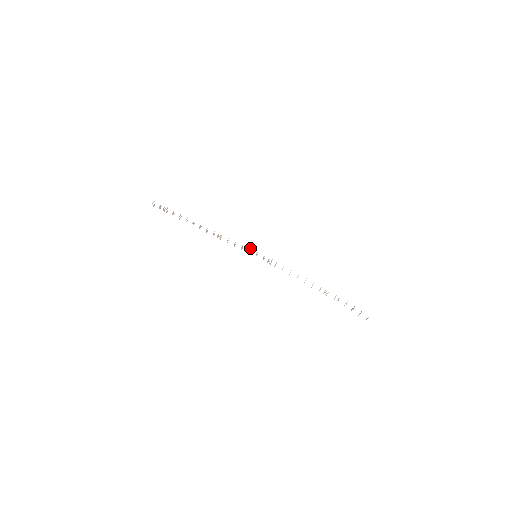
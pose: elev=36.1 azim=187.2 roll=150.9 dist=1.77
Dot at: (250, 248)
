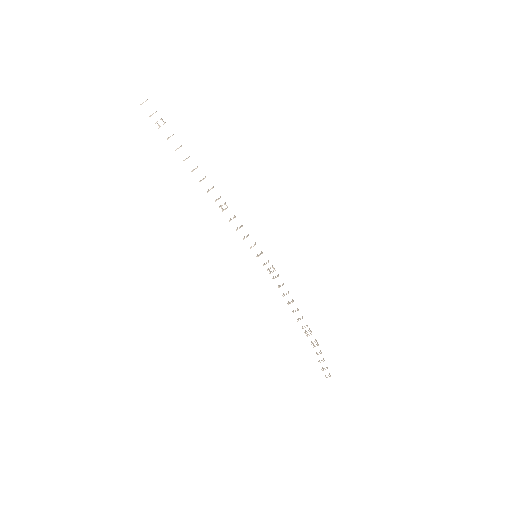
Dot at: occluded
